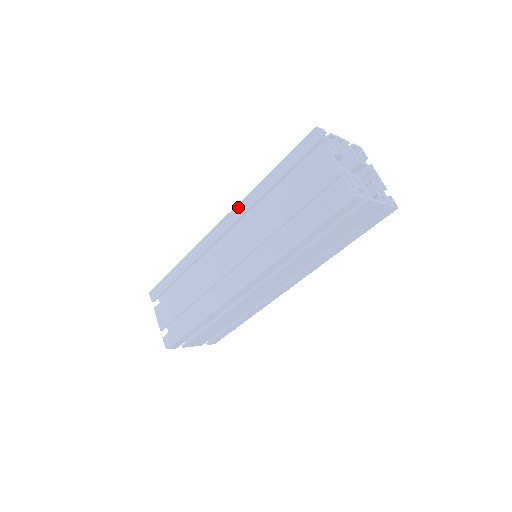
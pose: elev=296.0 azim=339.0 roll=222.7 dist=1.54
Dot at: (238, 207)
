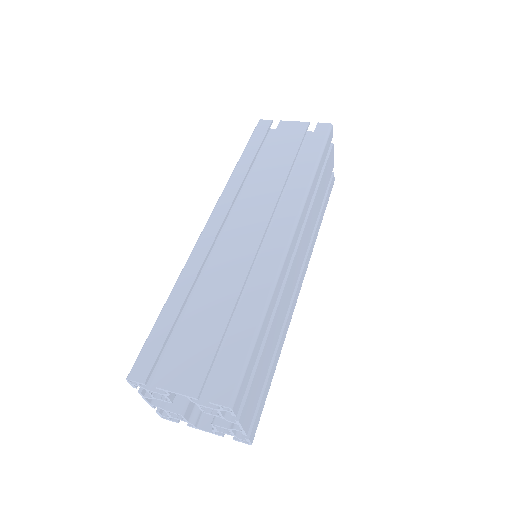
Dot at: (224, 194)
